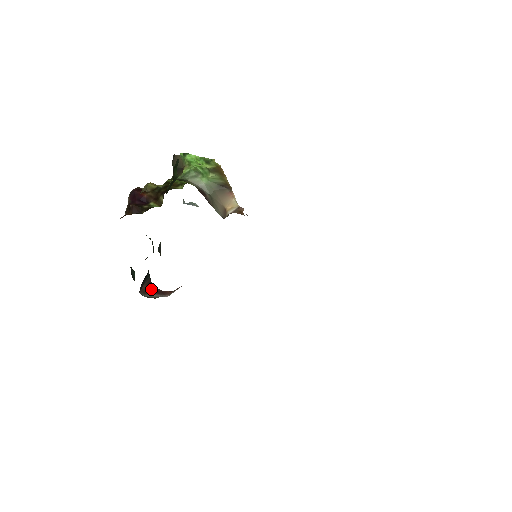
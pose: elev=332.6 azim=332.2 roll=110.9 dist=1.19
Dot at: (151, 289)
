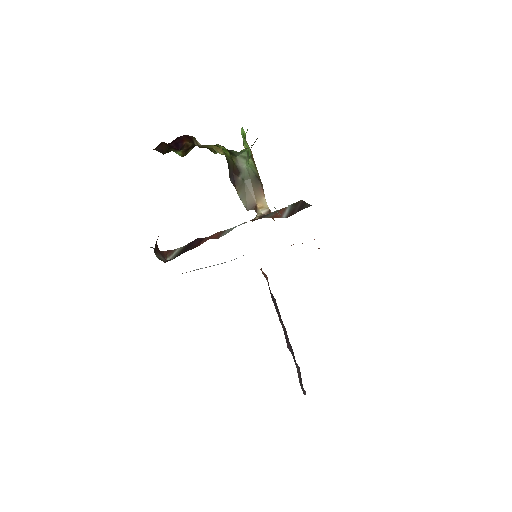
Dot at: occluded
